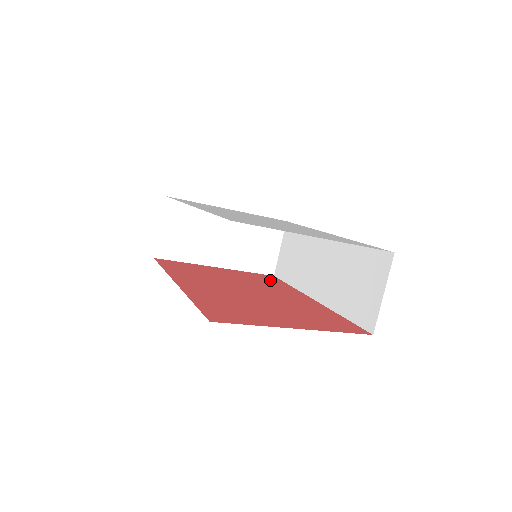
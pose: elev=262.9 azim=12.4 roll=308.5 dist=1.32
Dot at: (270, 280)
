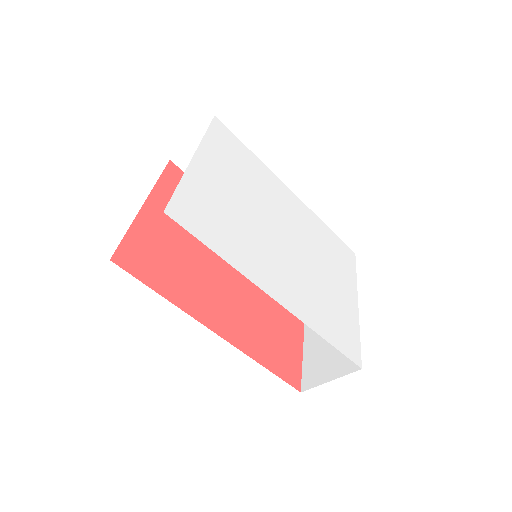
Dot at: occluded
